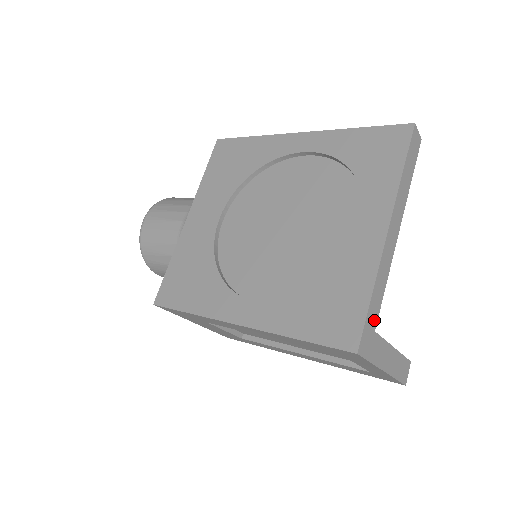
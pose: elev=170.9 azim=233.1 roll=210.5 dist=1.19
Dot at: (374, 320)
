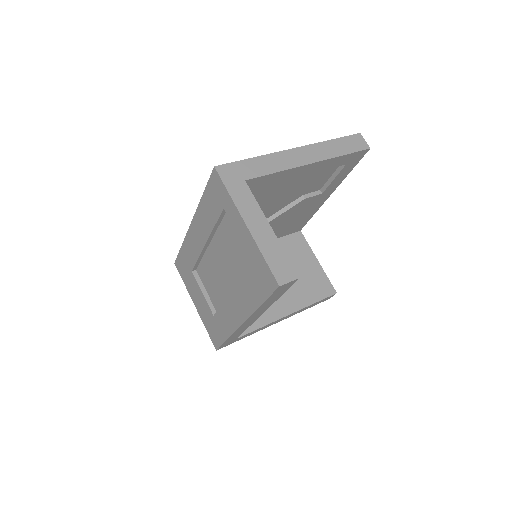
Dot at: (248, 174)
